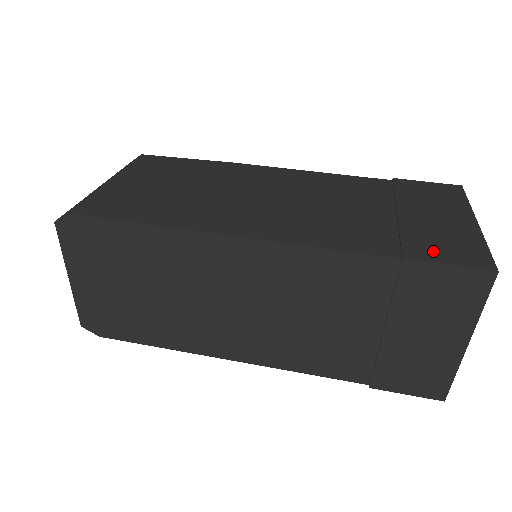
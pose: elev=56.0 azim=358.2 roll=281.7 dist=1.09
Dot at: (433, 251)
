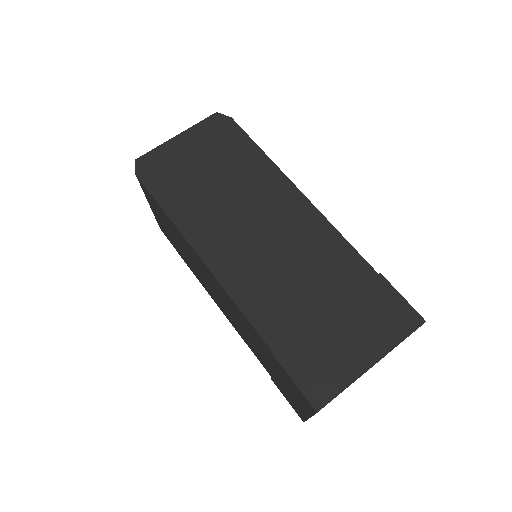
Dot at: occluded
